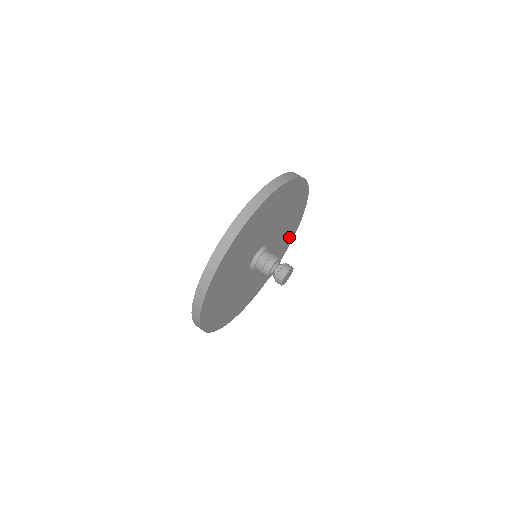
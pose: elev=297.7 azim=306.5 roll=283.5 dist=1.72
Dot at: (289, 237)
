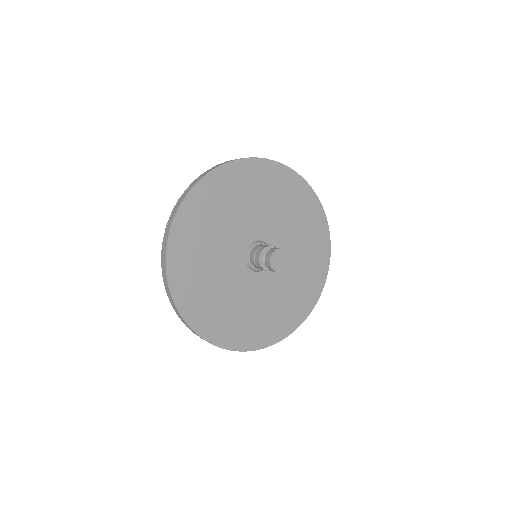
Dot at: (298, 308)
